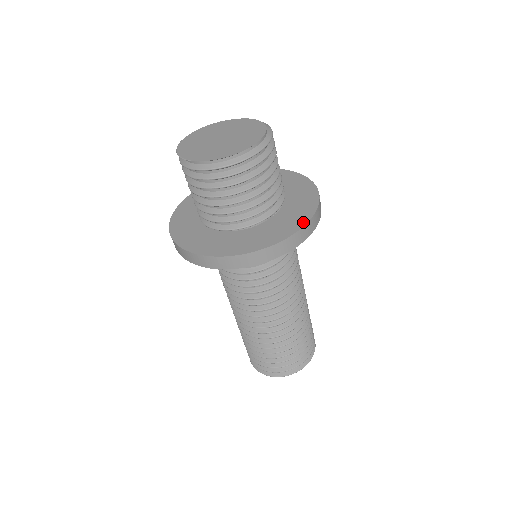
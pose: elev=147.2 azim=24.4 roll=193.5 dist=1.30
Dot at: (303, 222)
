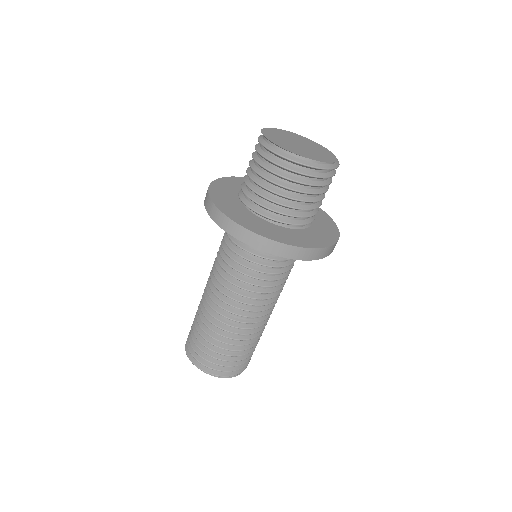
Dot at: (273, 238)
